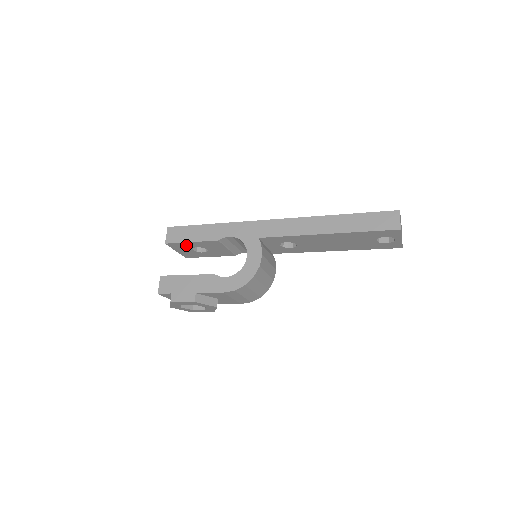
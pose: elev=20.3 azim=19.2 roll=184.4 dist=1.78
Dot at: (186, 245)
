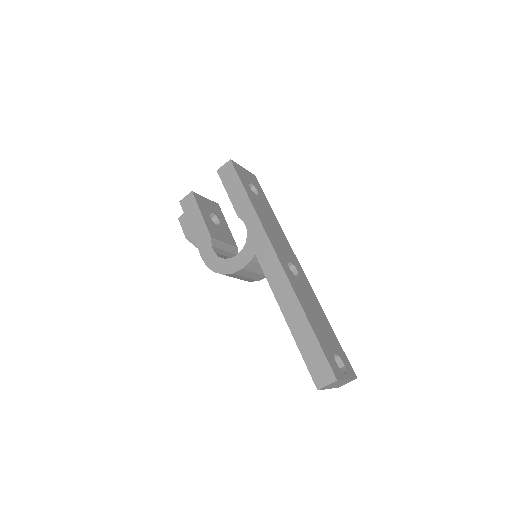
Dot at: occluded
